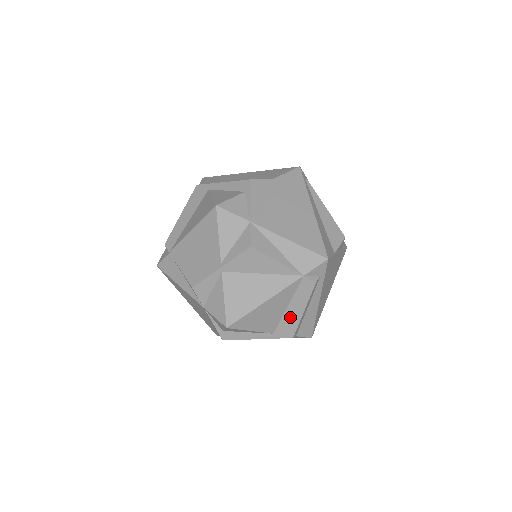
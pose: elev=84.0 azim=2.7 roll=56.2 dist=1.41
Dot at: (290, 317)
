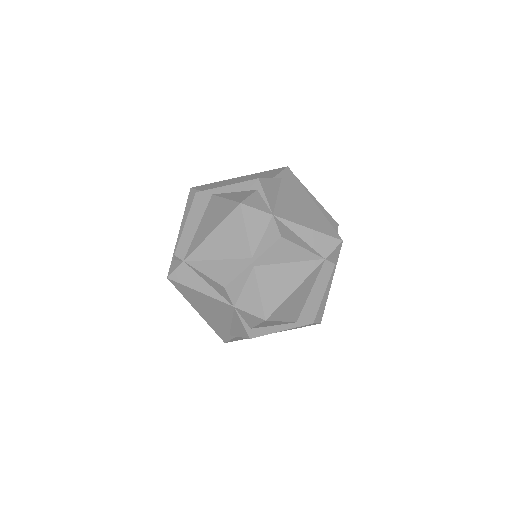
Dot at: (312, 302)
